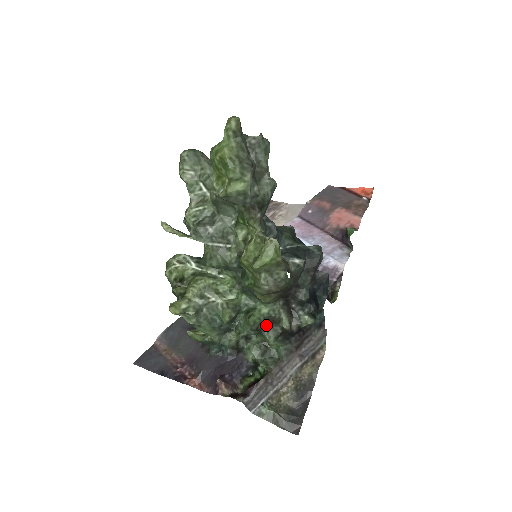
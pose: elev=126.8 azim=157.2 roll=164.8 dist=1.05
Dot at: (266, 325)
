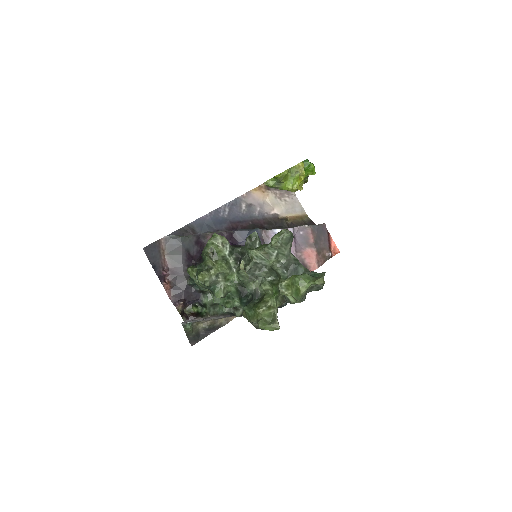
Dot at: occluded
